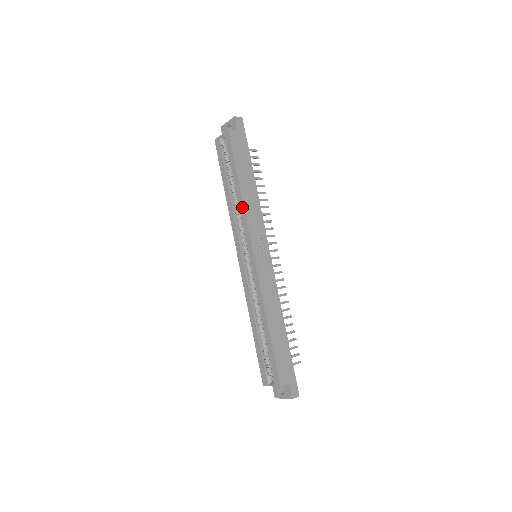
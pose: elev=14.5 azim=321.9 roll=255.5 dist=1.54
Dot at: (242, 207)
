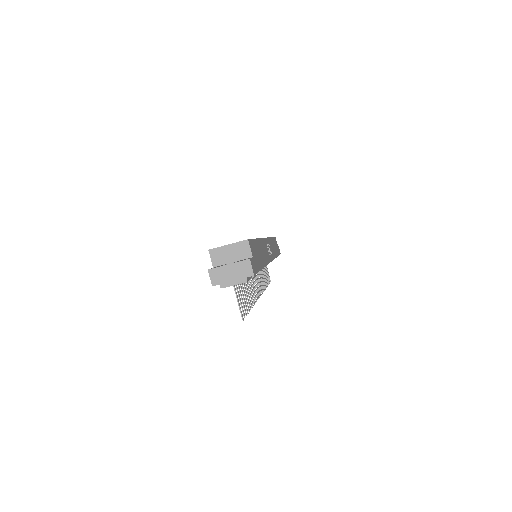
Dot at: occluded
